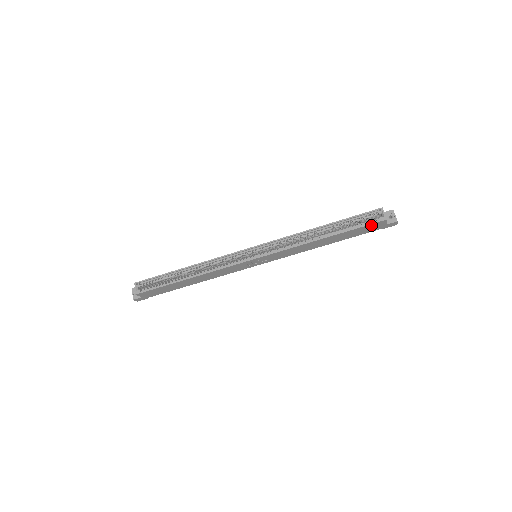
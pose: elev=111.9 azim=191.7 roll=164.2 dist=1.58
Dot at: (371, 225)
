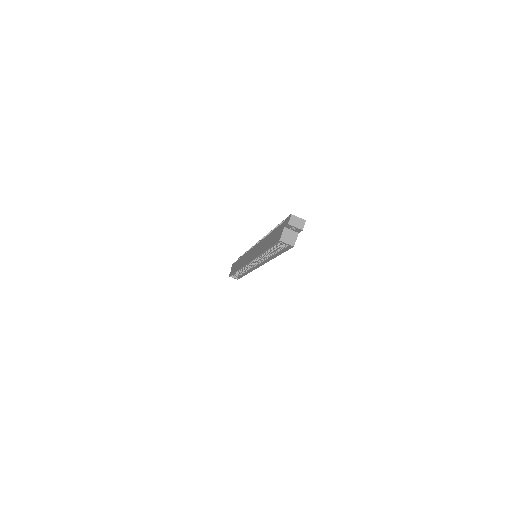
Dot at: occluded
